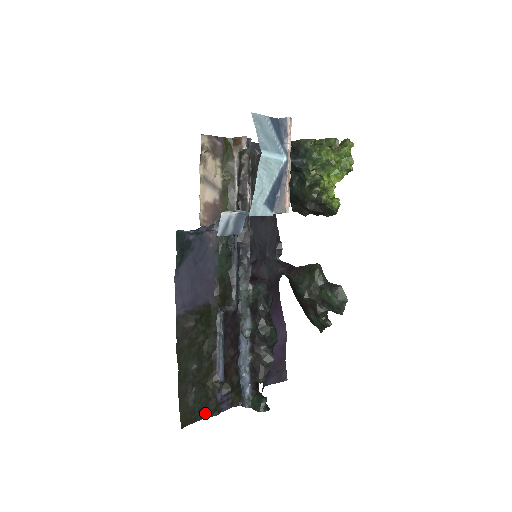
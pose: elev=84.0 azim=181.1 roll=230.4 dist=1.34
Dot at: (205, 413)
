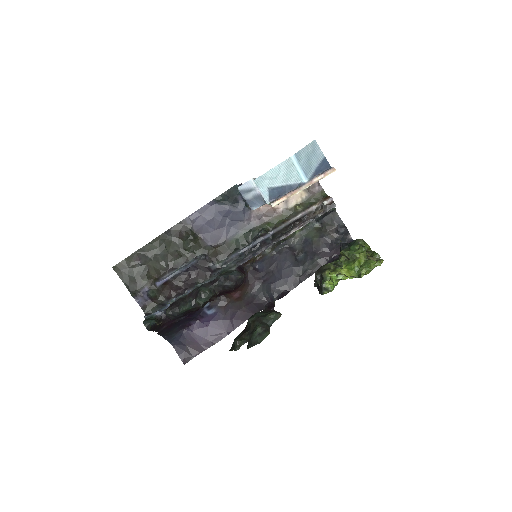
Dot at: (129, 284)
